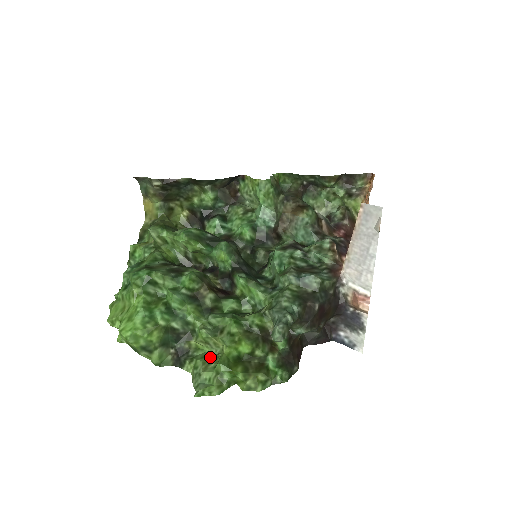
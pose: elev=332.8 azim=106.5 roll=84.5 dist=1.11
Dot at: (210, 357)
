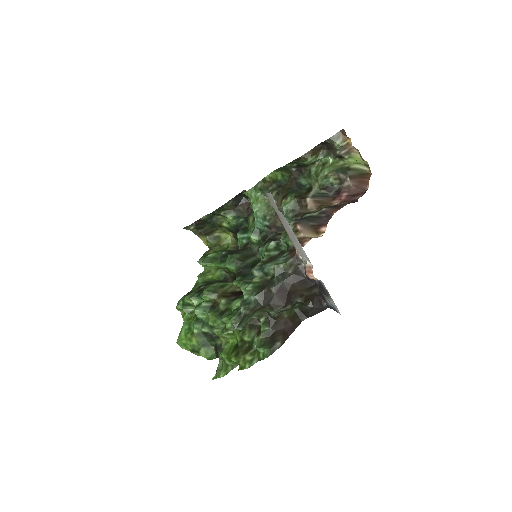
Dot at: occluded
